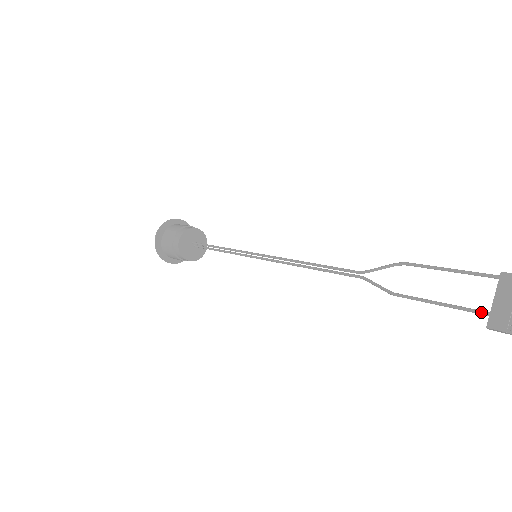
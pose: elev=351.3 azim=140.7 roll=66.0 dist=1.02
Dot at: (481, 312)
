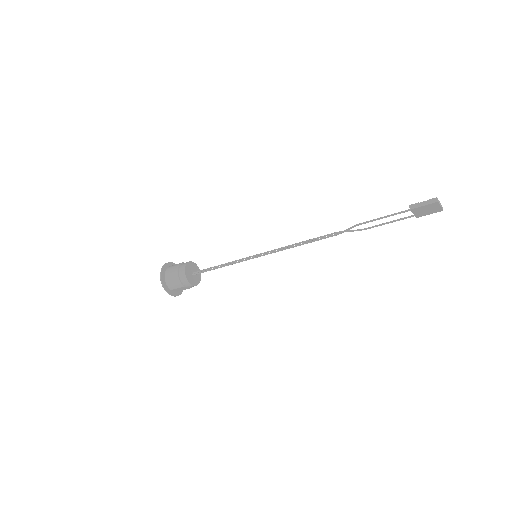
Dot at: (406, 210)
